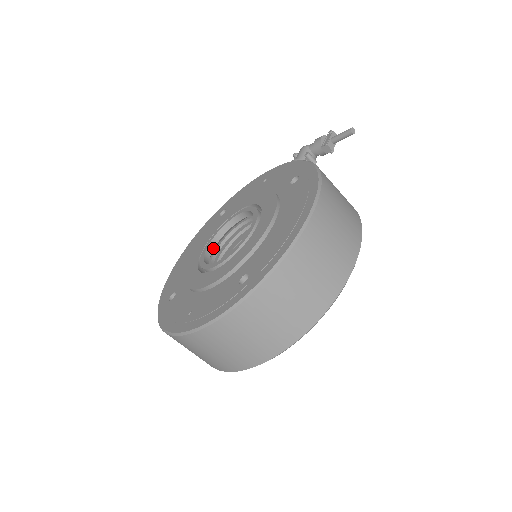
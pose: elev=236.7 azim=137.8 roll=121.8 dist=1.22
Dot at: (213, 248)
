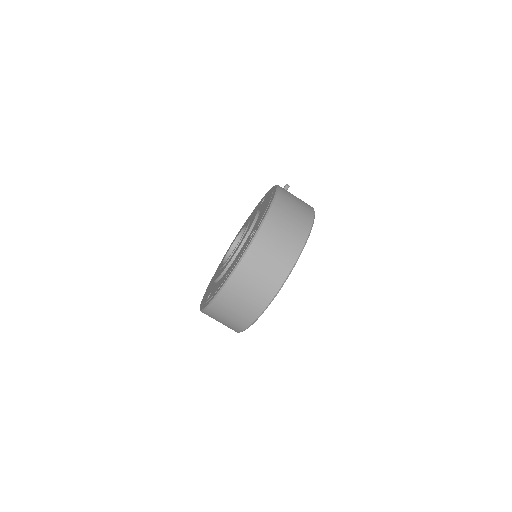
Dot at: occluded
